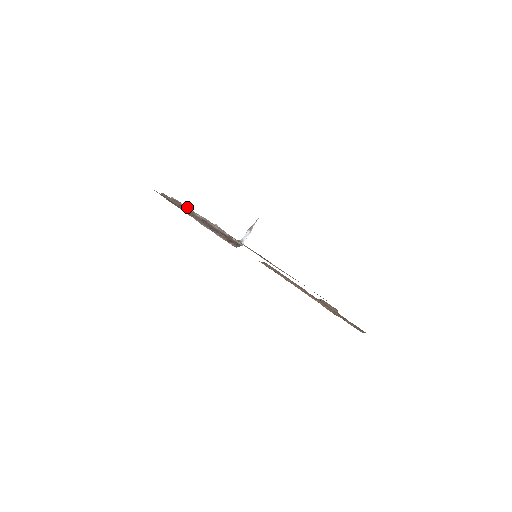
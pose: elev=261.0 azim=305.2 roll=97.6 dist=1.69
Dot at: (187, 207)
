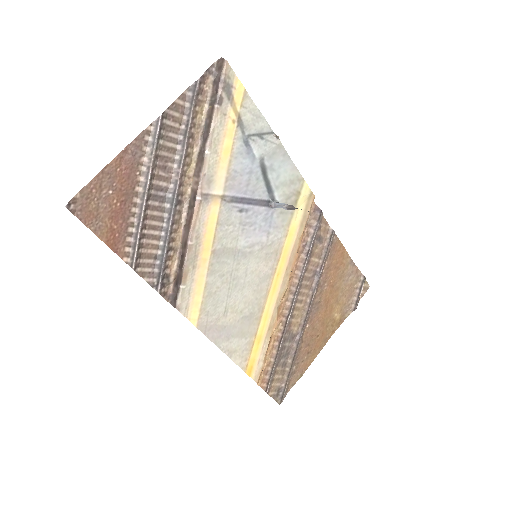
Dot at: (214, 127)
